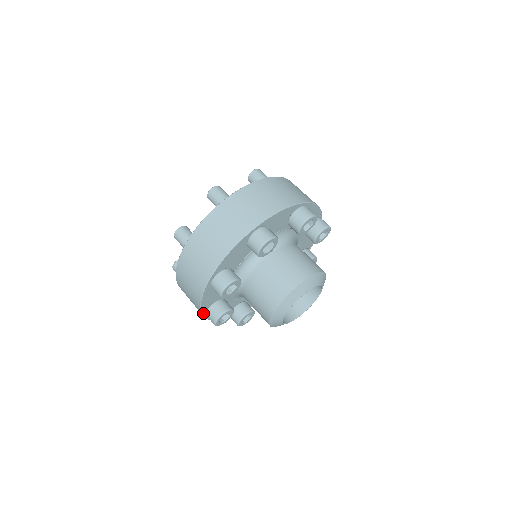
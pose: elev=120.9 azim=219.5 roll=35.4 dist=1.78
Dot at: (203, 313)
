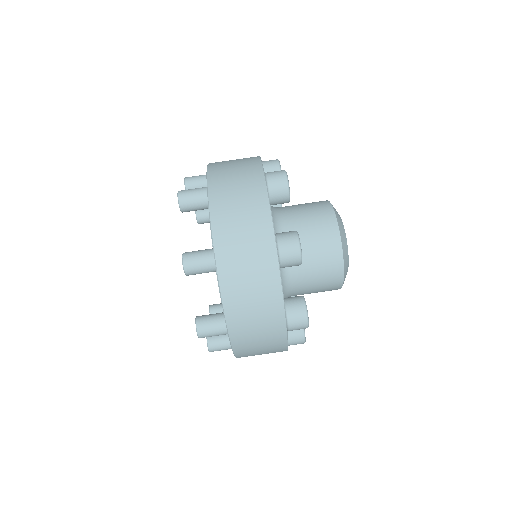
Dot at: occluded
